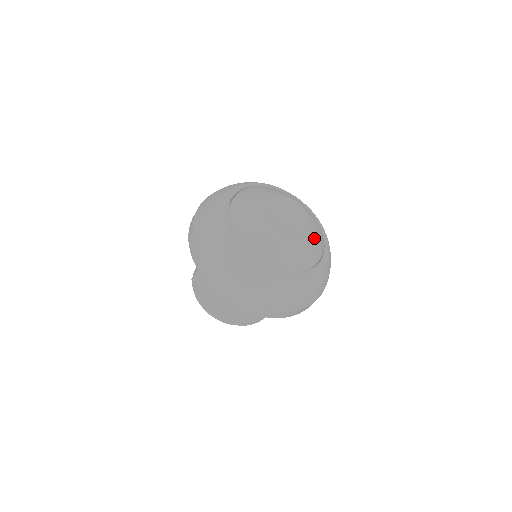
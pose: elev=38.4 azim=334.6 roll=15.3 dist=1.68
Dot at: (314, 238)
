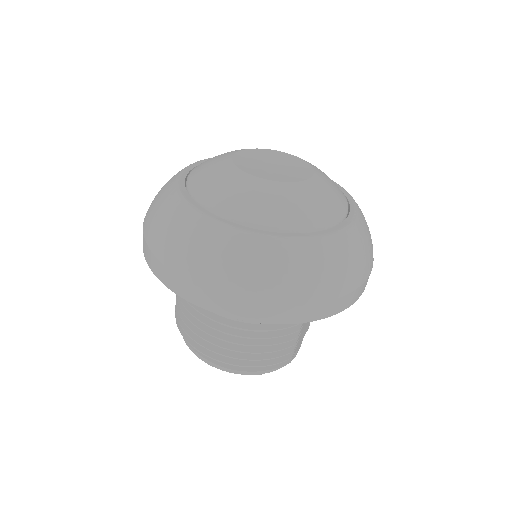
Dot at: (321, 189)
